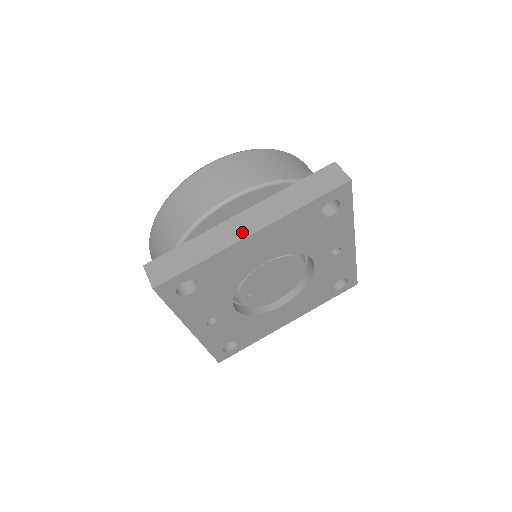
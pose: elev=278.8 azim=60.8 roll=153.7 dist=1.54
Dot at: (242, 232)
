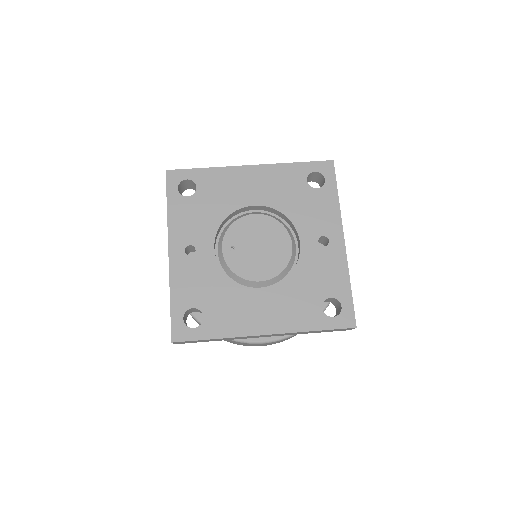
Dot at: occluded
